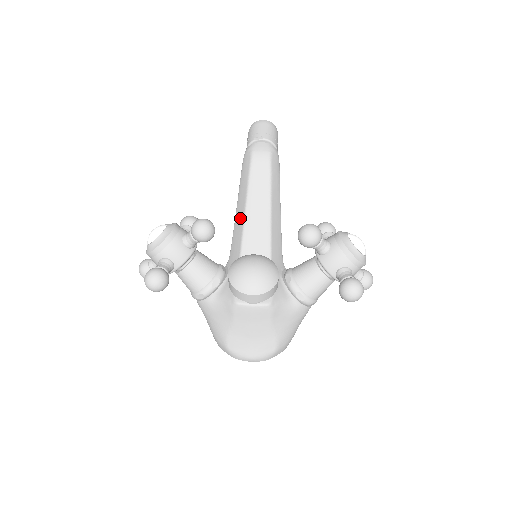
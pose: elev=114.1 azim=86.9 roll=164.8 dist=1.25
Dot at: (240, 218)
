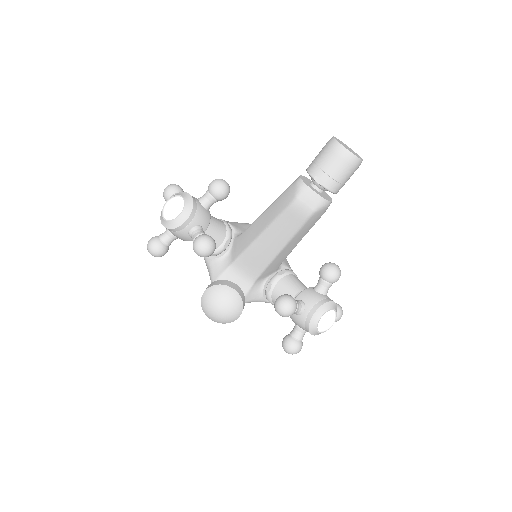
Dot at: (255, 232)
